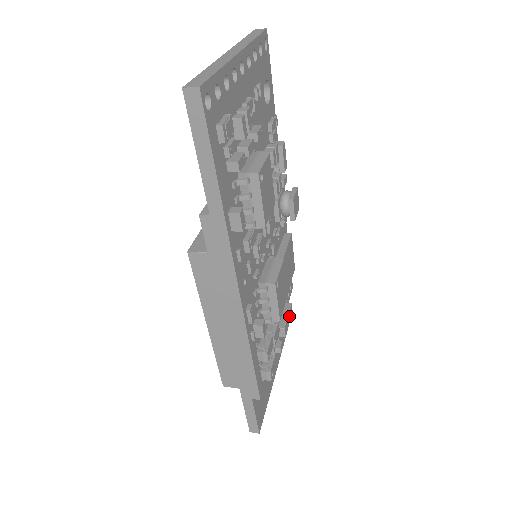
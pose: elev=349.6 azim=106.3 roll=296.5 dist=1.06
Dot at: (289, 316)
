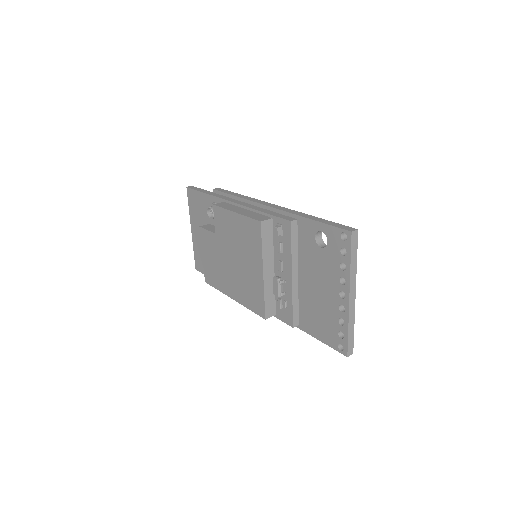
Dot at: occluded
